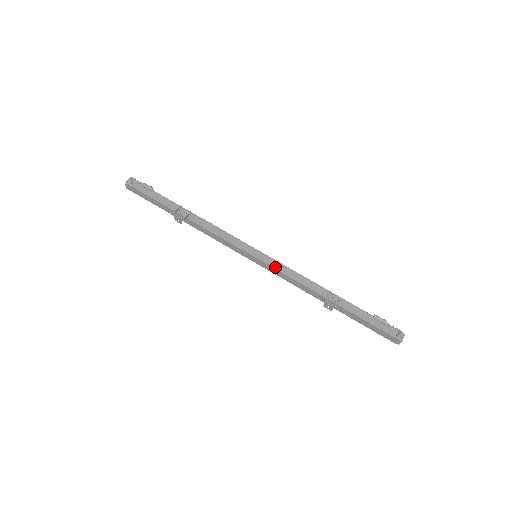
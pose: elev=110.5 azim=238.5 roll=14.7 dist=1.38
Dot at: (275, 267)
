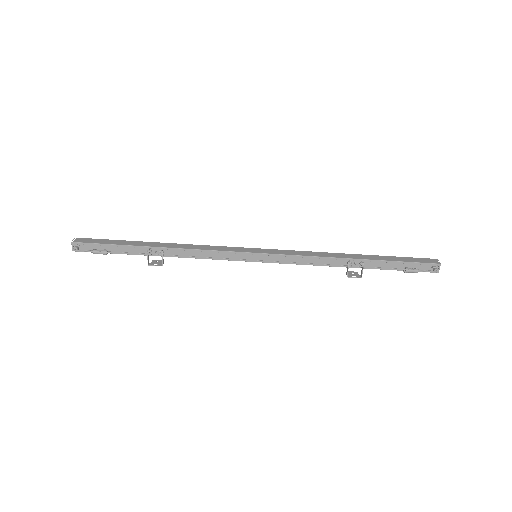
Dot at: (282, 262)
